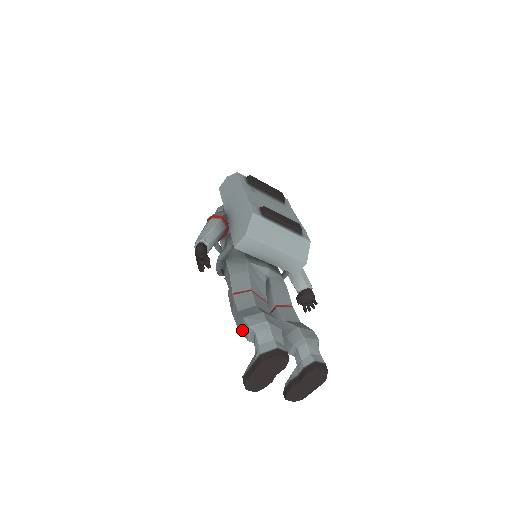
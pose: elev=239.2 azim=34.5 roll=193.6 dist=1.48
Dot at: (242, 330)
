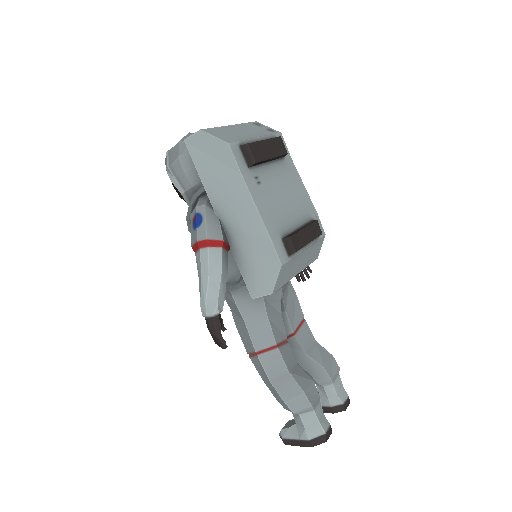
Dot at: (276, 398)
